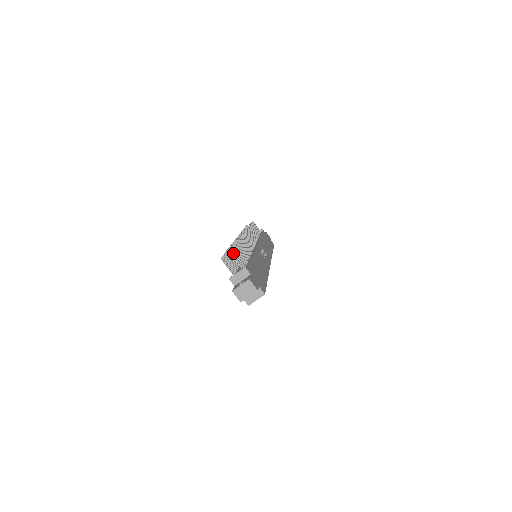
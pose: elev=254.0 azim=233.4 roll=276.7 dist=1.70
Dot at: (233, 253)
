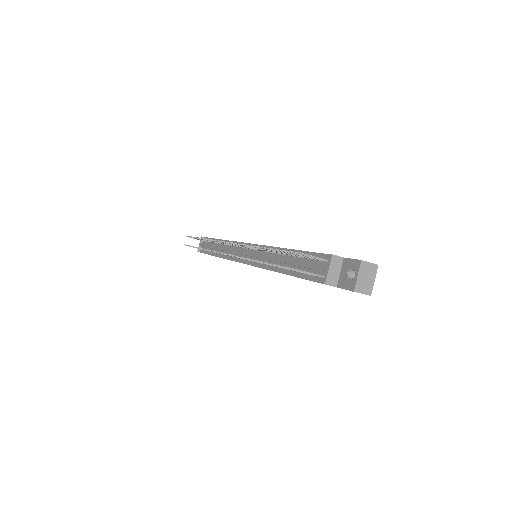
Dot at: occluded
